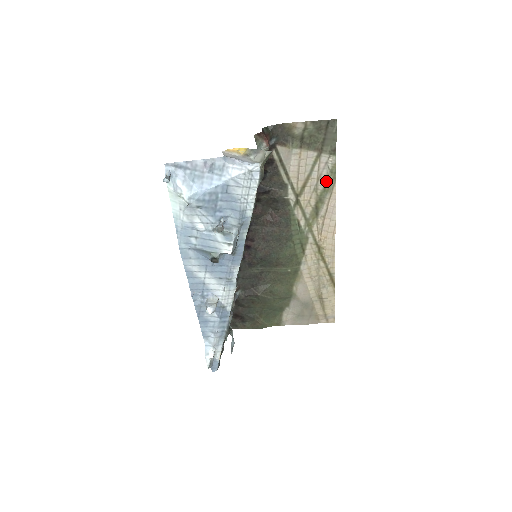
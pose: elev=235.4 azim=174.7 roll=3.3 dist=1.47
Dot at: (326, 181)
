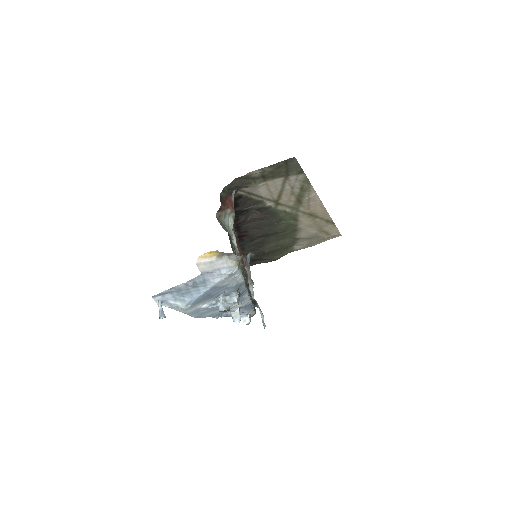
Dot at: (301, 187)
